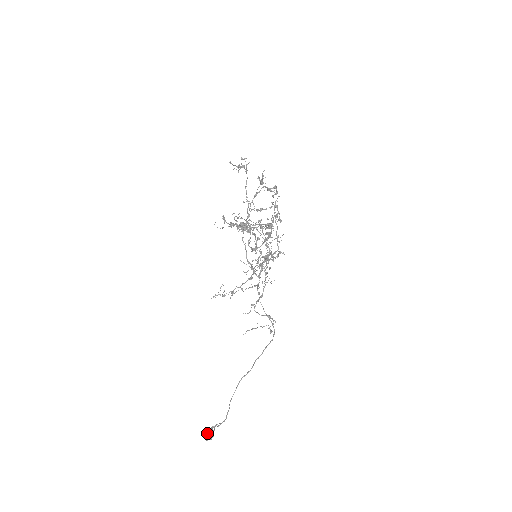
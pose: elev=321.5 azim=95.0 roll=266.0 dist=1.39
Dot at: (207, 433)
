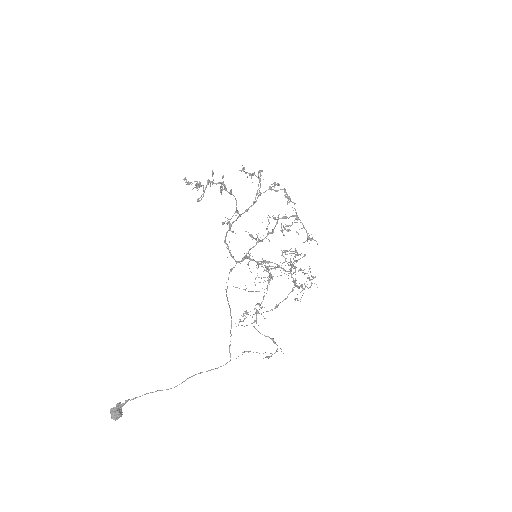
Dot at: (116, 409)
